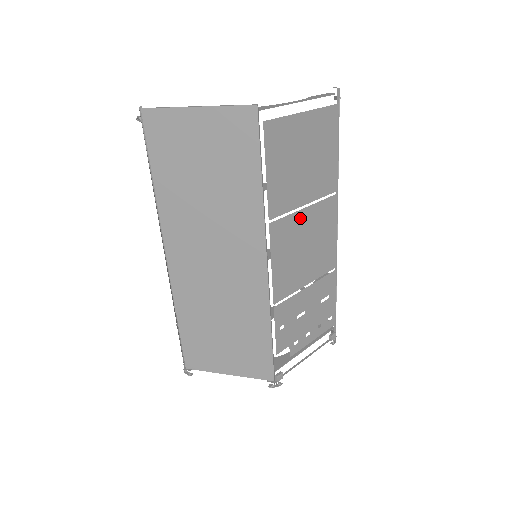
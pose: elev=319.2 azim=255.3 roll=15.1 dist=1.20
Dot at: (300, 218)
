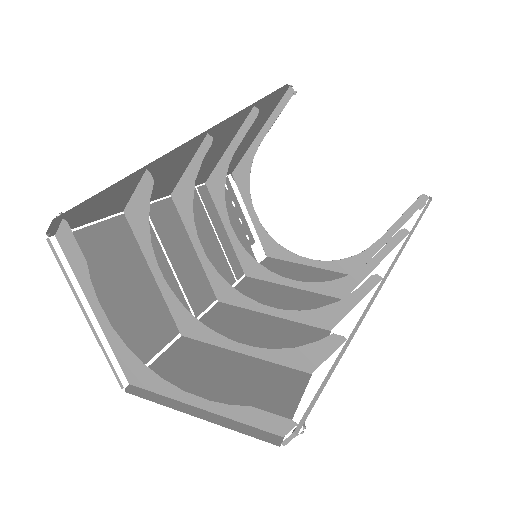
Dot at: (252, 330)
